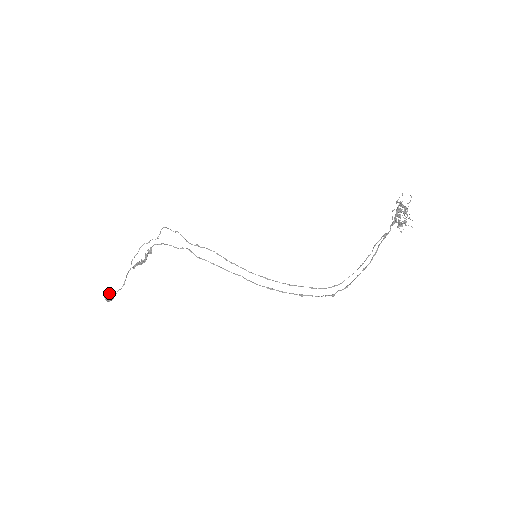
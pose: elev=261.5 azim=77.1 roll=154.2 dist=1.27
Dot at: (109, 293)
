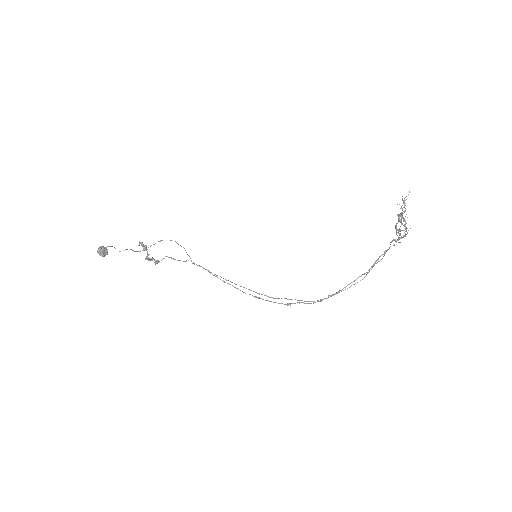
Dot at: occluded
